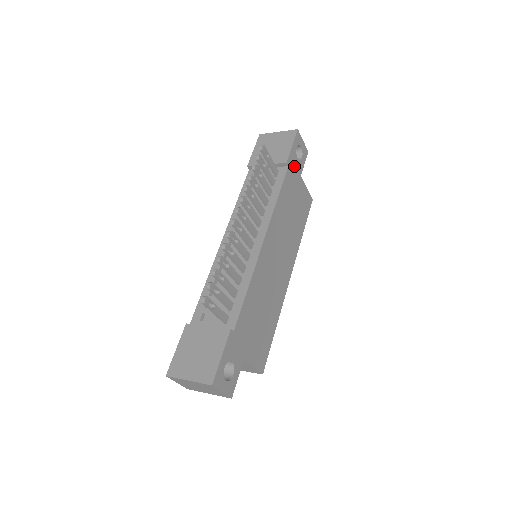
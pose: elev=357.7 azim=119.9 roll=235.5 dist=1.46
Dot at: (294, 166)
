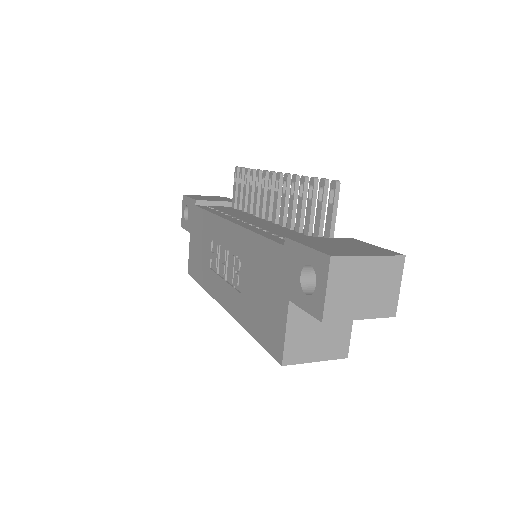
Dot at: occluded
